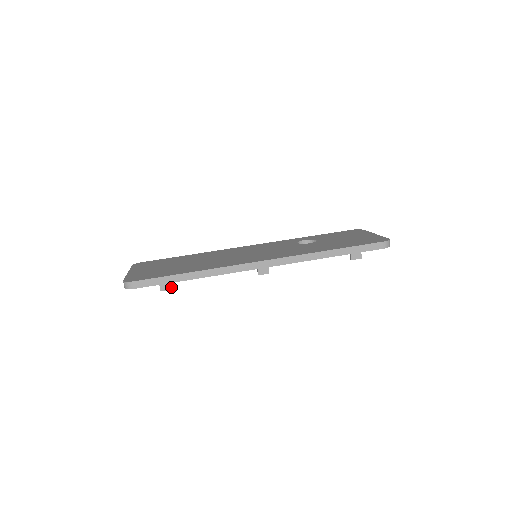
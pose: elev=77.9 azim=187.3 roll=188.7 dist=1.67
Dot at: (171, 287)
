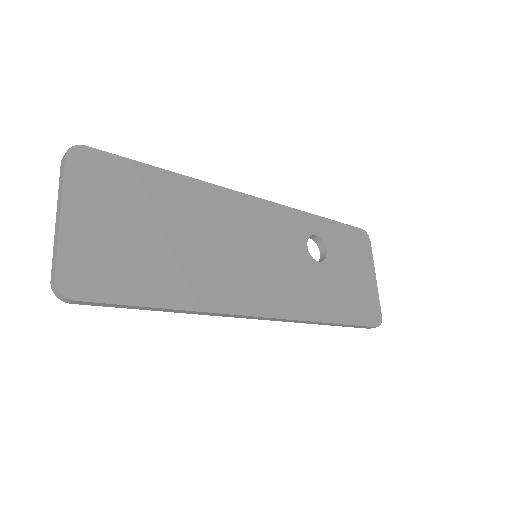
Dot at: occluded
